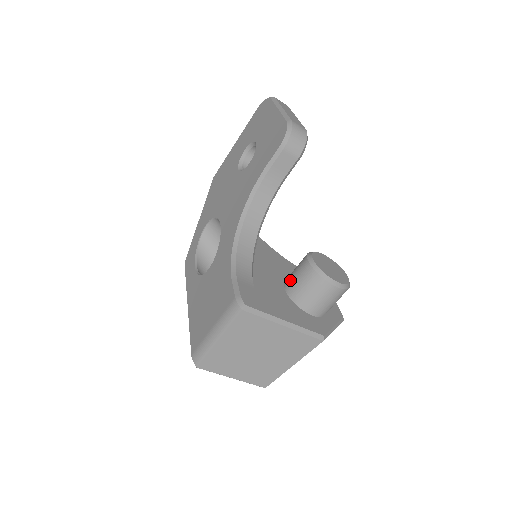
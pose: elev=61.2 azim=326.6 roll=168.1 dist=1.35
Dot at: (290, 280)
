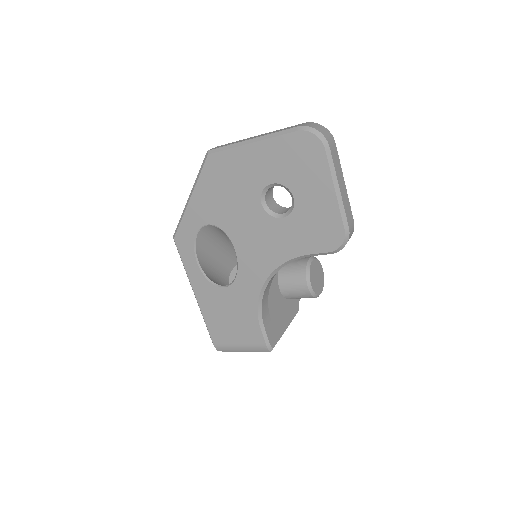
Dot at: (287, 287)
